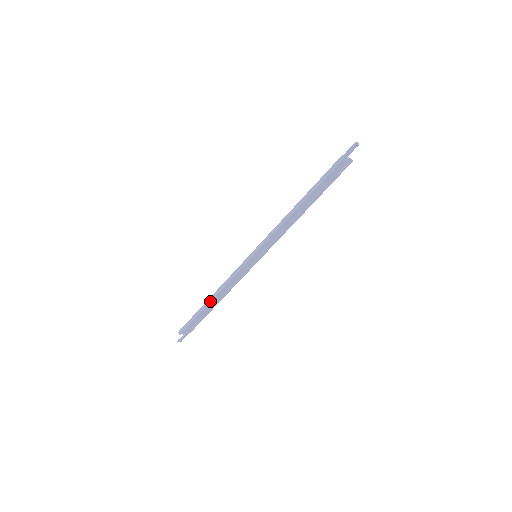
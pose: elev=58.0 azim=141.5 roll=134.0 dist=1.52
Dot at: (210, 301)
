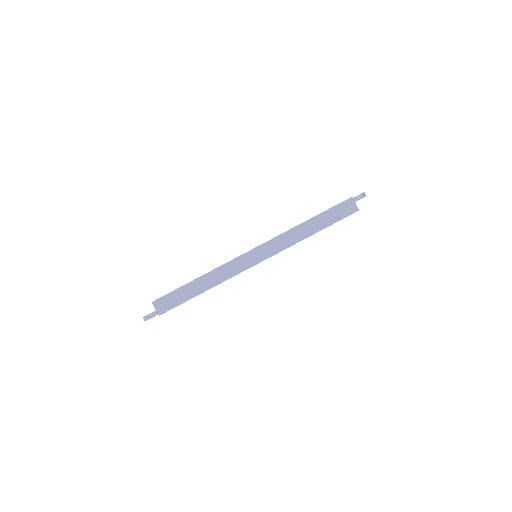
Dot at: (198, 277)
